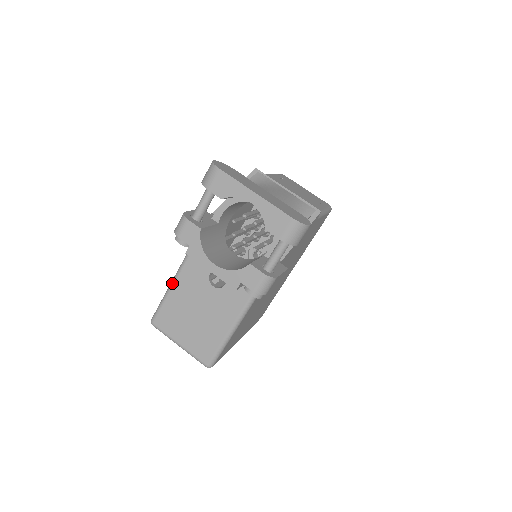
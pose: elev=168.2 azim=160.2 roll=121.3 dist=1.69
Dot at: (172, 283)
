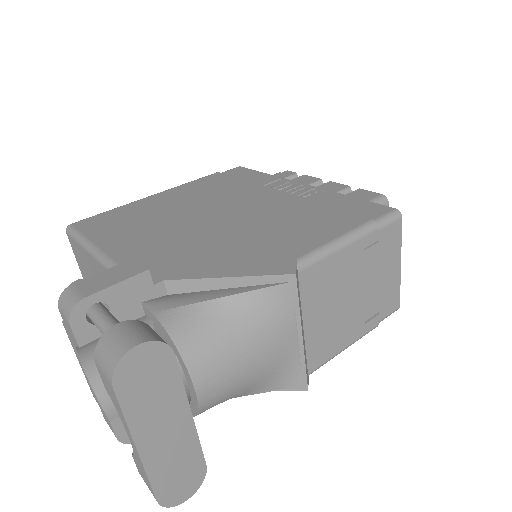
Dot at: (89, 250)
